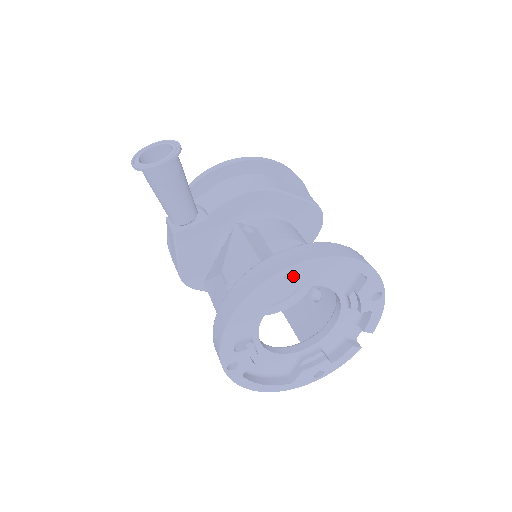
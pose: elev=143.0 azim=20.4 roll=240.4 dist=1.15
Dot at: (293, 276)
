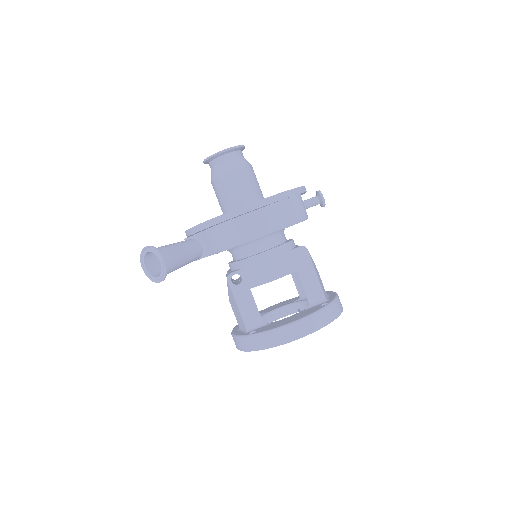
Dot at: occluded
